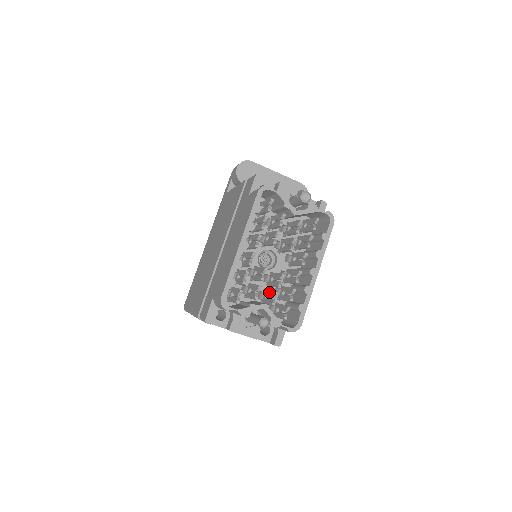
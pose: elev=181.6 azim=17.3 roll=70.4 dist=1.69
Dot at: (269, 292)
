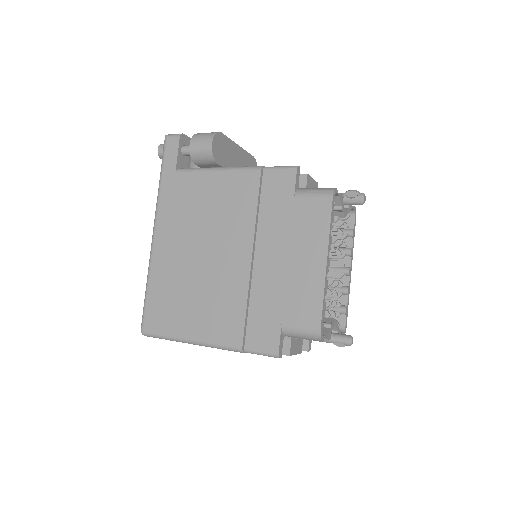
Dot at: occluded
